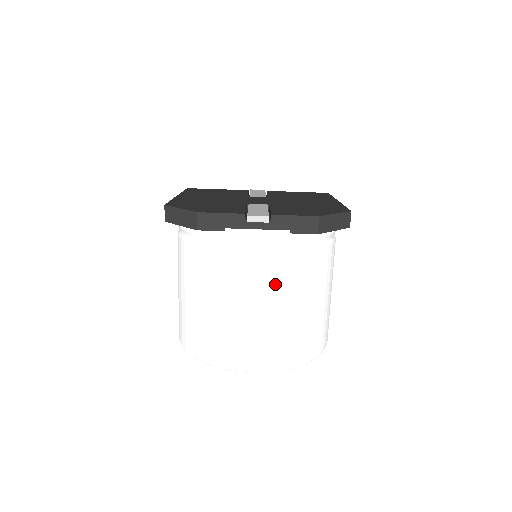
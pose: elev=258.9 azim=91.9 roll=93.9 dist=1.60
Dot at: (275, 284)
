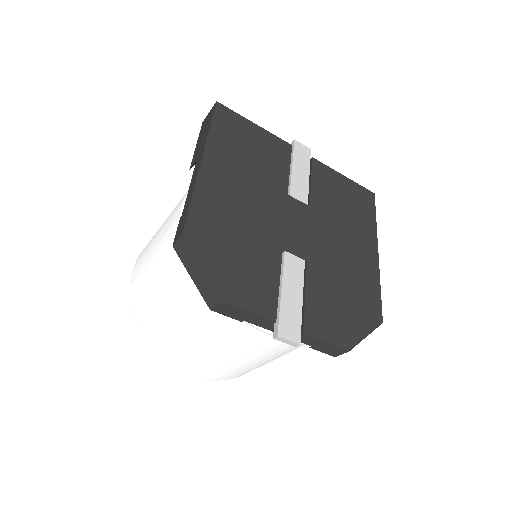
Dot at: (261, 354)
